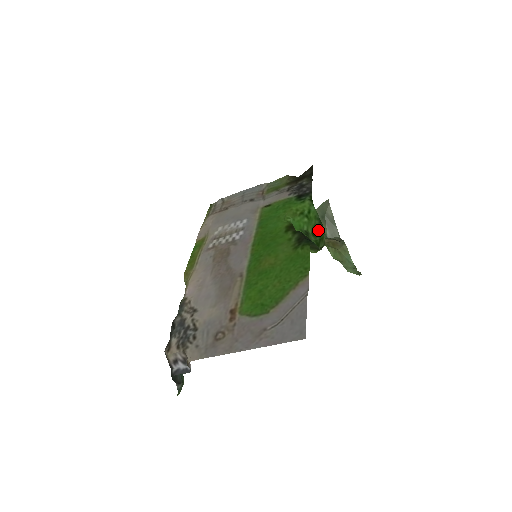
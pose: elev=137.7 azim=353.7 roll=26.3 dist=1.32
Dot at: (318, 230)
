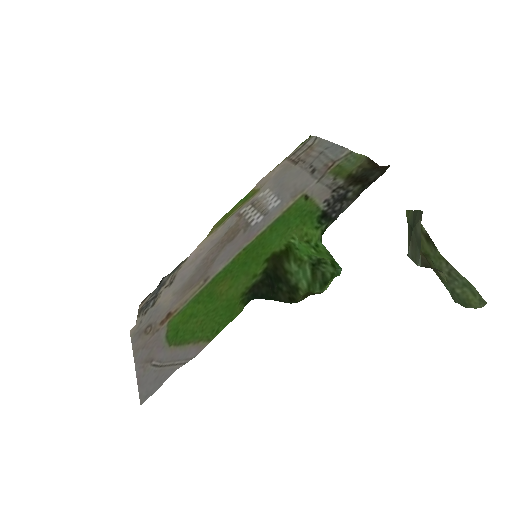
Dot at: (337, 265)
